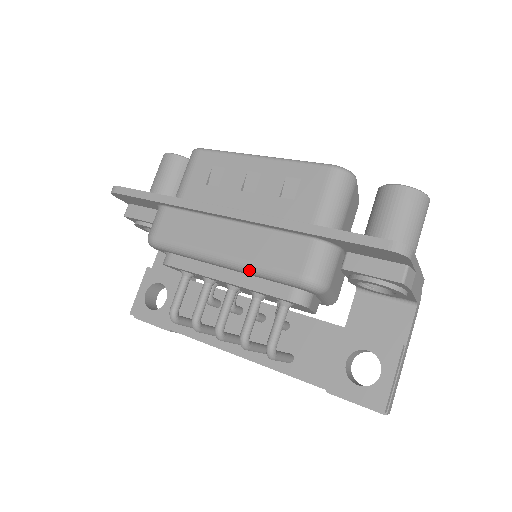
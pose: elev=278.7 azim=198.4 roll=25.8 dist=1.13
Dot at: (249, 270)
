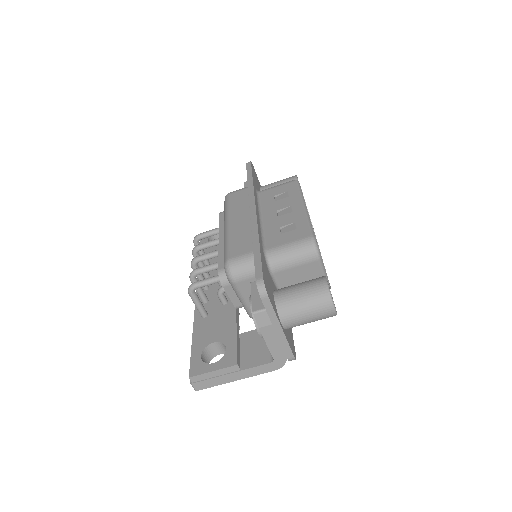
Dot at: (225, 240)
